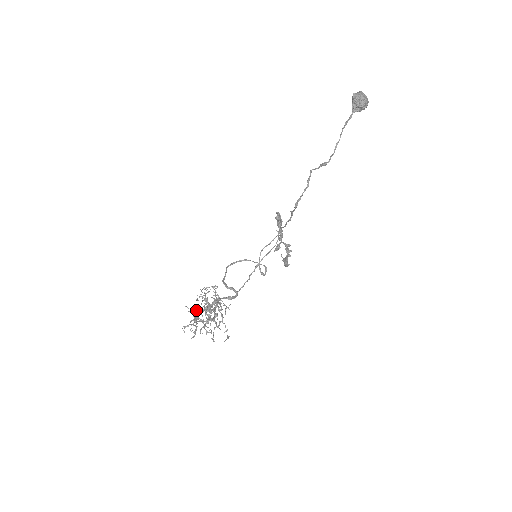
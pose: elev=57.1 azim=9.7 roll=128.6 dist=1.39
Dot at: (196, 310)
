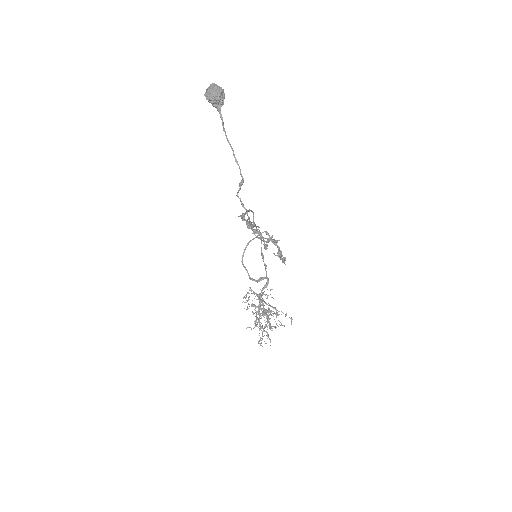
Dot at: (255, 322)
